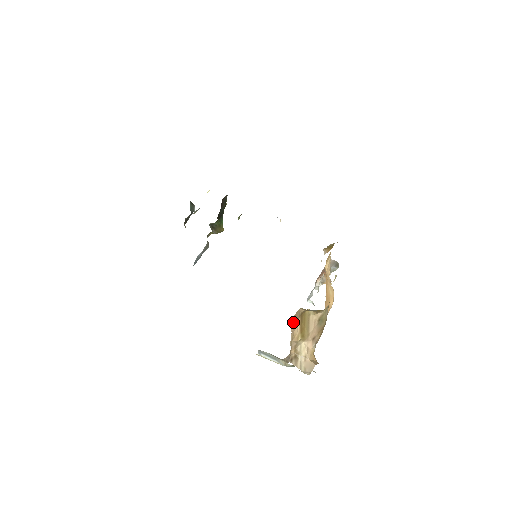
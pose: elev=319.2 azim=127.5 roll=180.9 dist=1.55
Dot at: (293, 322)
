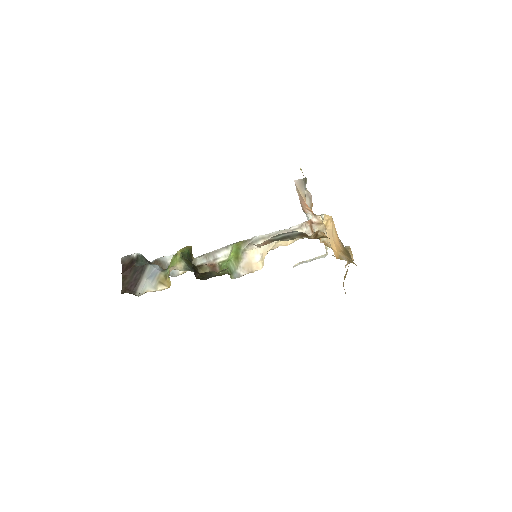
Dot at: occluded
